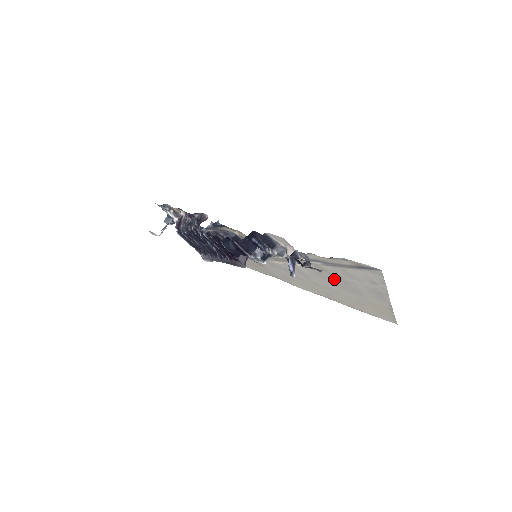
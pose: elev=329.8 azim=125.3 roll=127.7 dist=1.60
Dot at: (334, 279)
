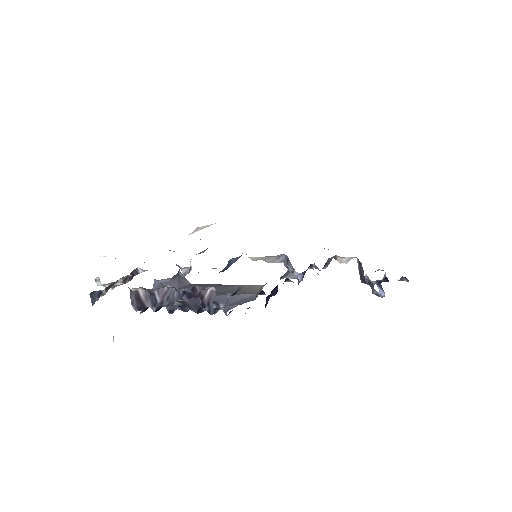
Dot at: occluded
